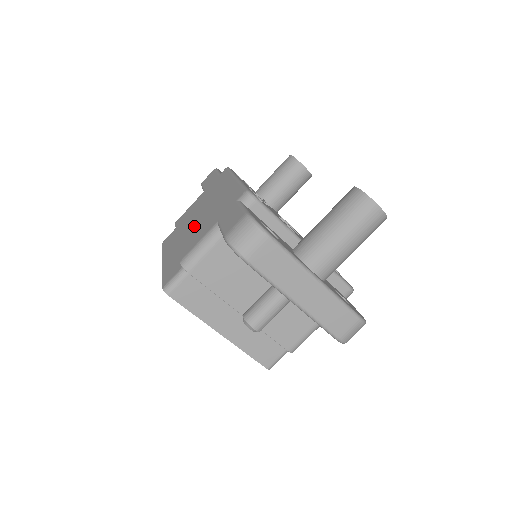
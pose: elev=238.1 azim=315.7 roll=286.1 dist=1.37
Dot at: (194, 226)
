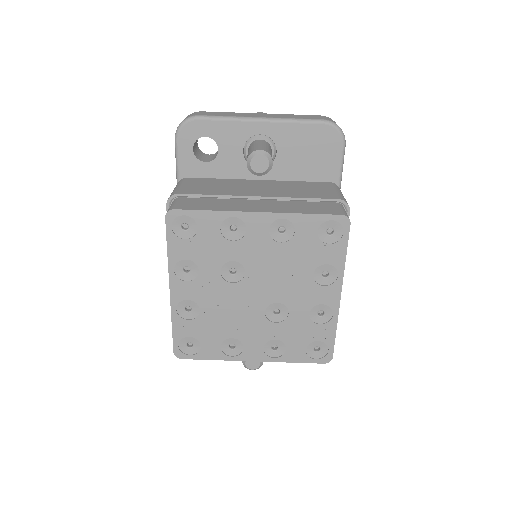
Dot at: occluded
